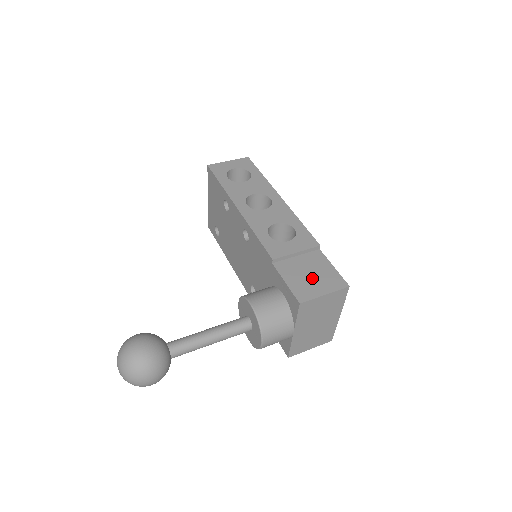
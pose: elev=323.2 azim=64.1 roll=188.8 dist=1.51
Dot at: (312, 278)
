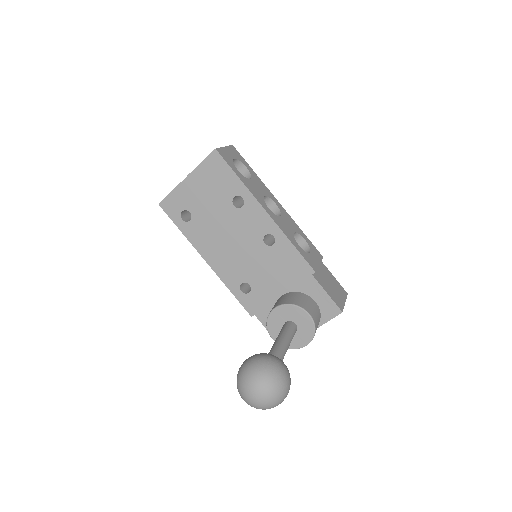
Dot at: (333, 288)
